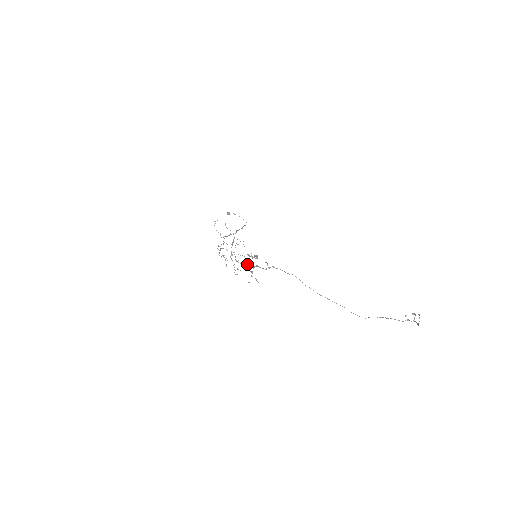
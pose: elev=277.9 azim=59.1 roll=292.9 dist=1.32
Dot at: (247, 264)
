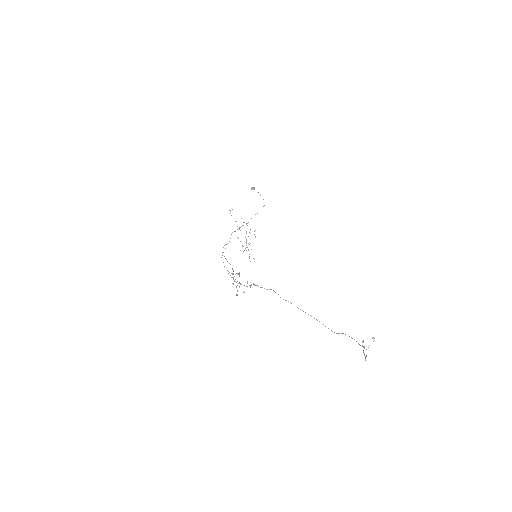
Dot at: occluded
